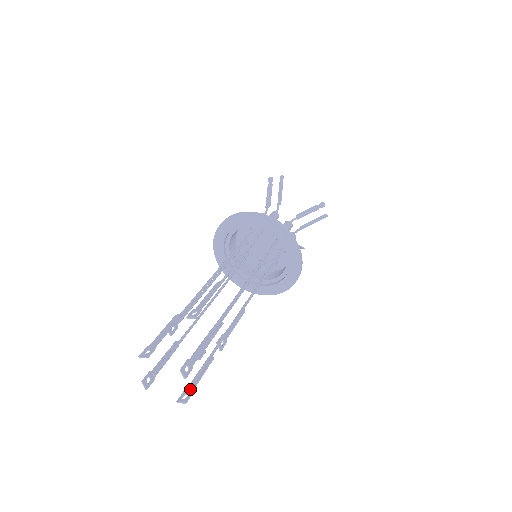
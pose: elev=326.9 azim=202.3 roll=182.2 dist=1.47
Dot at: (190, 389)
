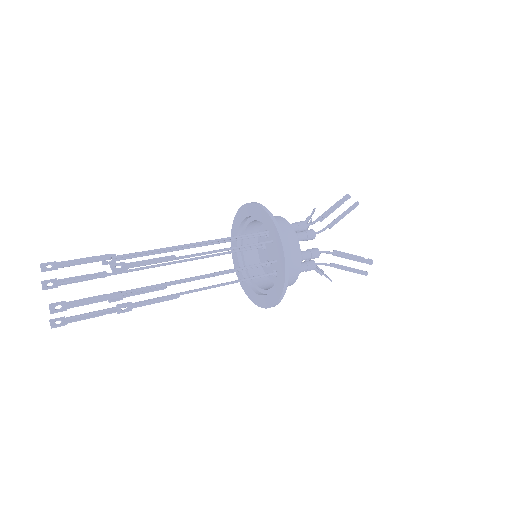
Dot at: (68, 320)
